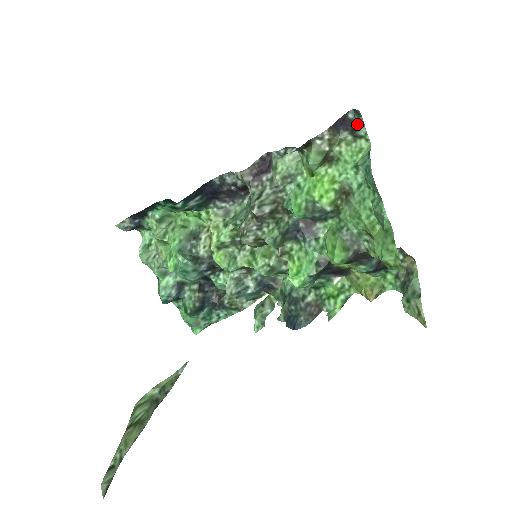
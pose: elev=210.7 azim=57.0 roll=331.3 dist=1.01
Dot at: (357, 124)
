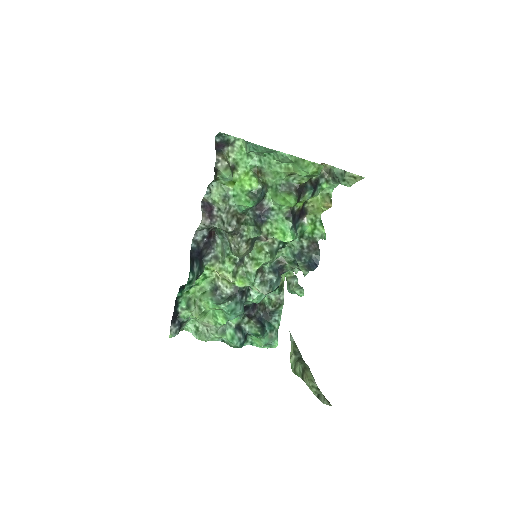
Dot at: (225, 139)
